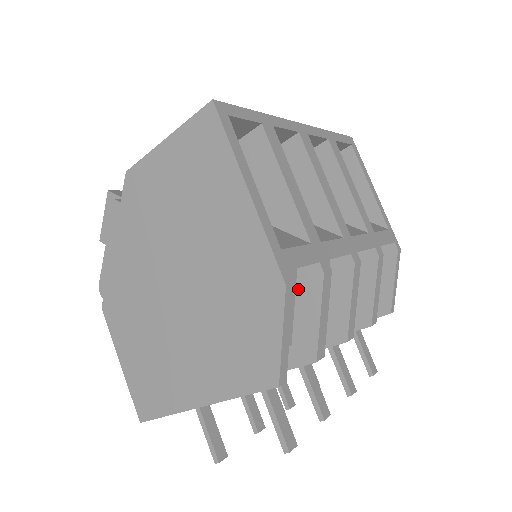
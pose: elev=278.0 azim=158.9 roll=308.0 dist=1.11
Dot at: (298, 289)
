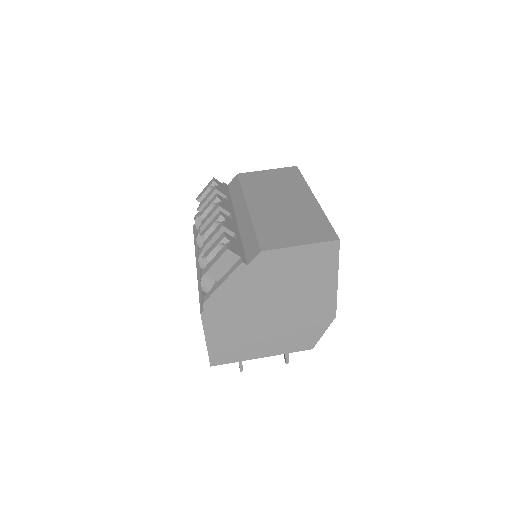
Dot at: occluded
